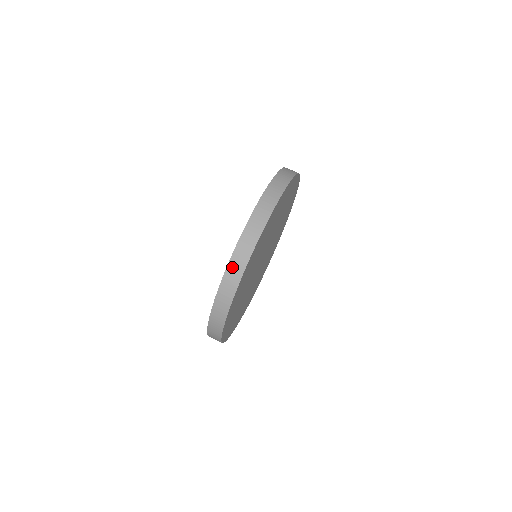
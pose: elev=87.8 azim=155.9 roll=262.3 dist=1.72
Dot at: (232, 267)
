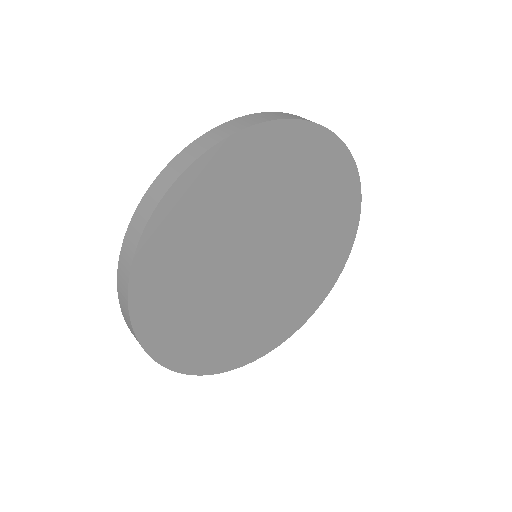
Dot at: (138, 214)
